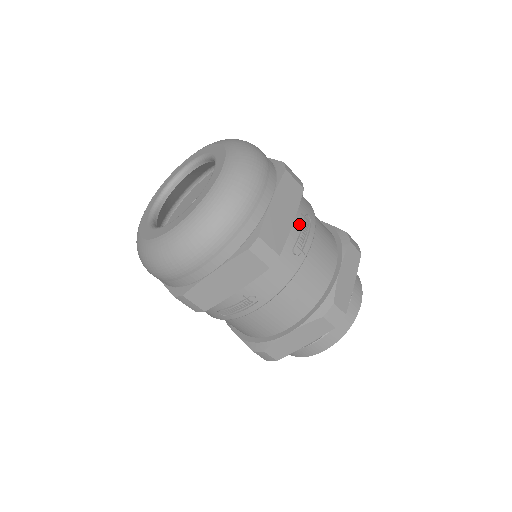
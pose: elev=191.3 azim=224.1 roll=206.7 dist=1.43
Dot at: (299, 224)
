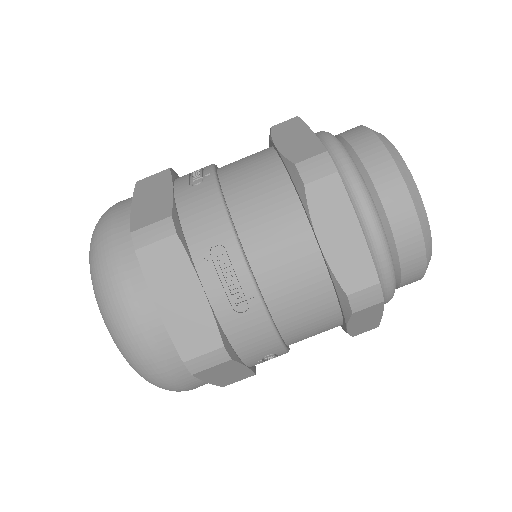
Dot at: (213, 279)
